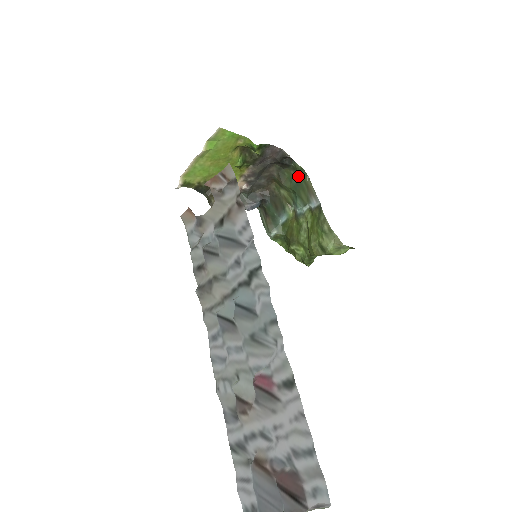
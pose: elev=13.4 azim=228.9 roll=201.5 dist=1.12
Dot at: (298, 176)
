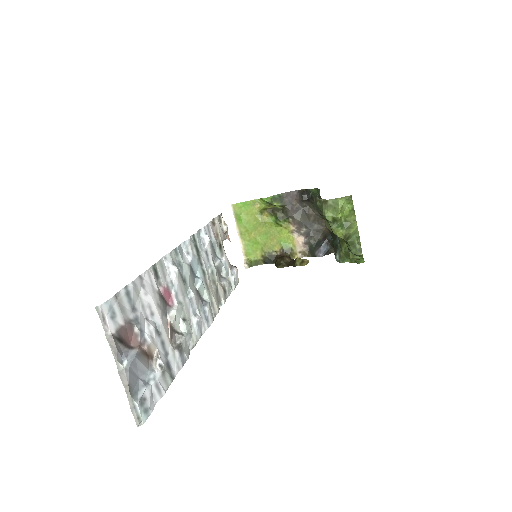
Dot at: occluded
